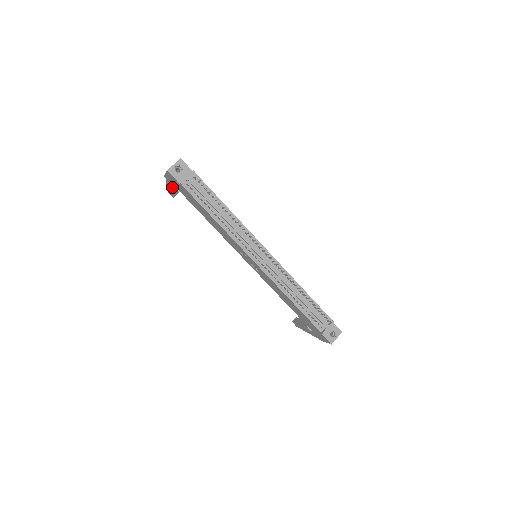
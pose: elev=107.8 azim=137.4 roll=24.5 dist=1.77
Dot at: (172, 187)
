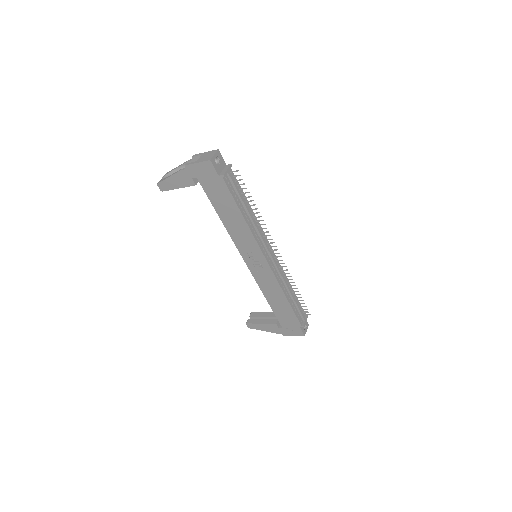
Dot at: (185, 179)
